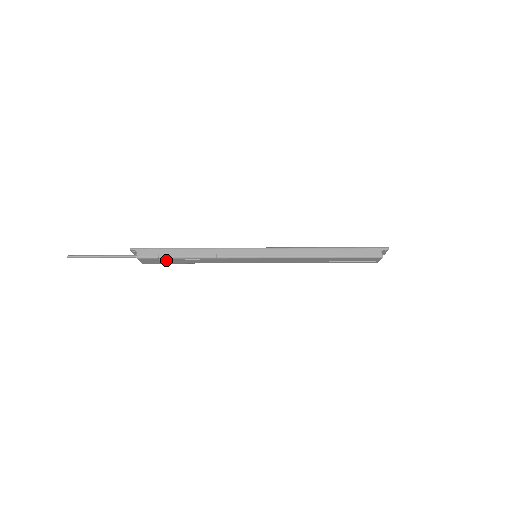
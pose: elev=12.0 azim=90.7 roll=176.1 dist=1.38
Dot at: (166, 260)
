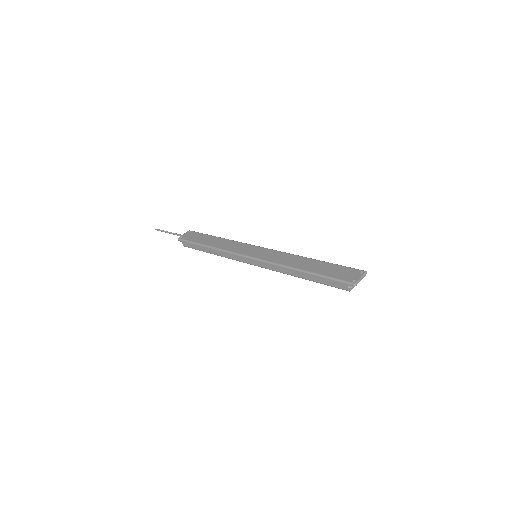
Dot at: occluded
